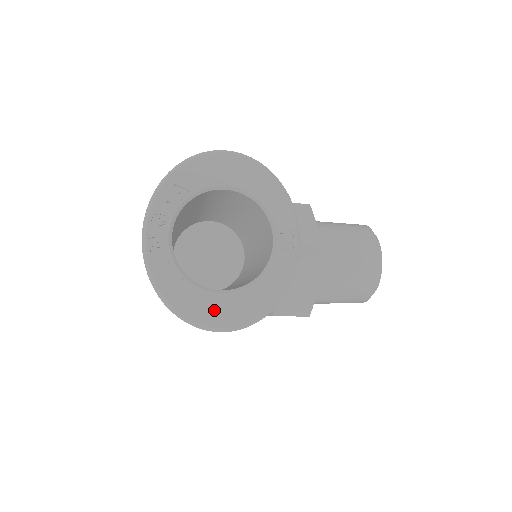
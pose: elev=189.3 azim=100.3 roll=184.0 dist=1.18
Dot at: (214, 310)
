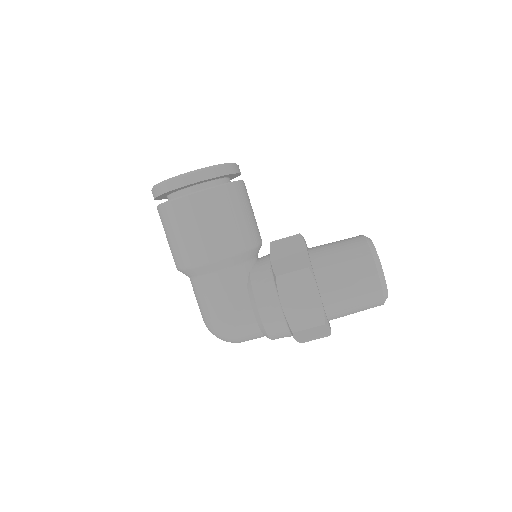
Dot at: occluded
